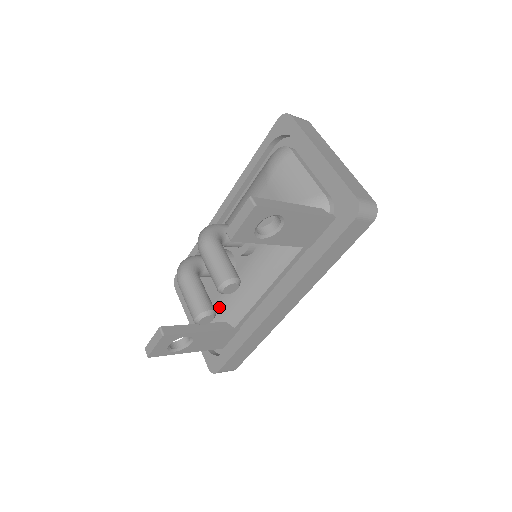
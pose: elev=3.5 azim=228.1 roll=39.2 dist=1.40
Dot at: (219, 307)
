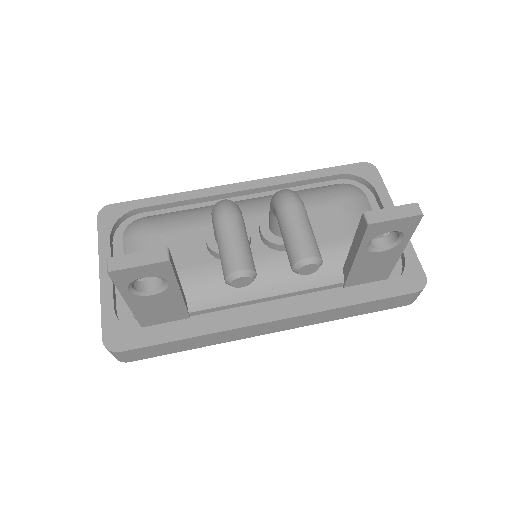
Dot at: (191, 277)
